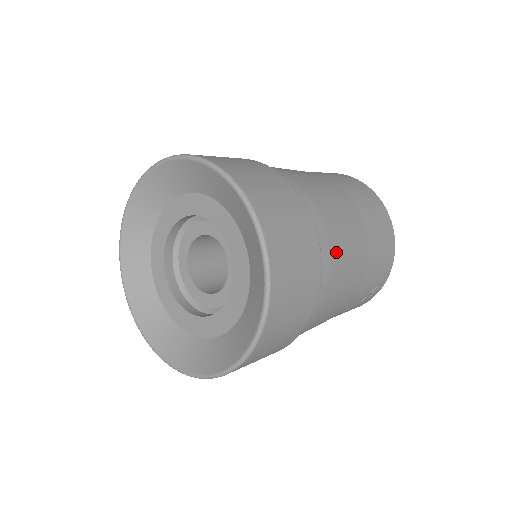
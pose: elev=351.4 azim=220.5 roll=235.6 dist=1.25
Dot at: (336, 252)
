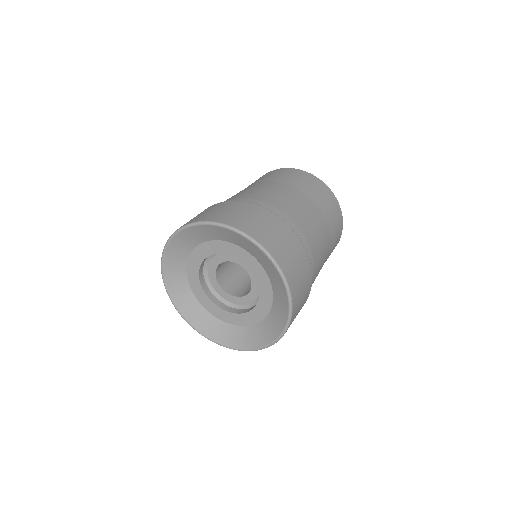
Dot at: occluded
